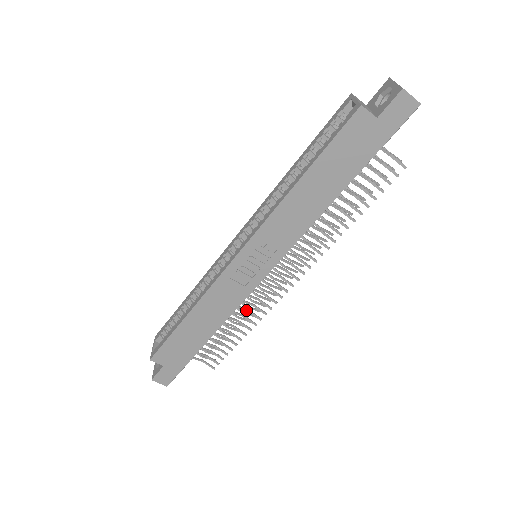
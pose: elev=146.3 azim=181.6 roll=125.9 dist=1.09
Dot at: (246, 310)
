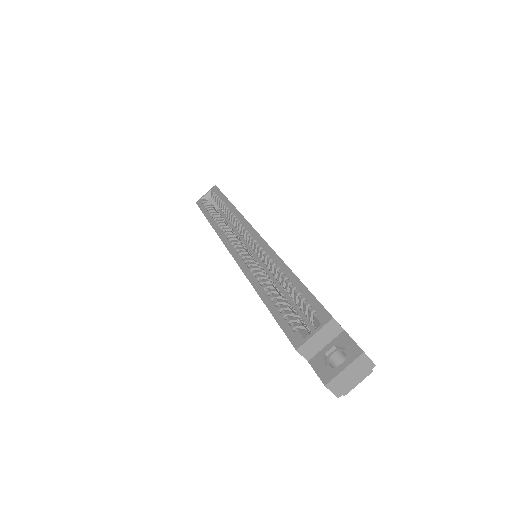
Dot at: occluded
